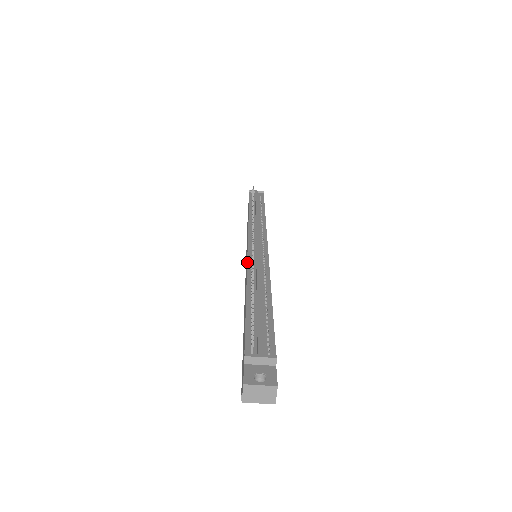
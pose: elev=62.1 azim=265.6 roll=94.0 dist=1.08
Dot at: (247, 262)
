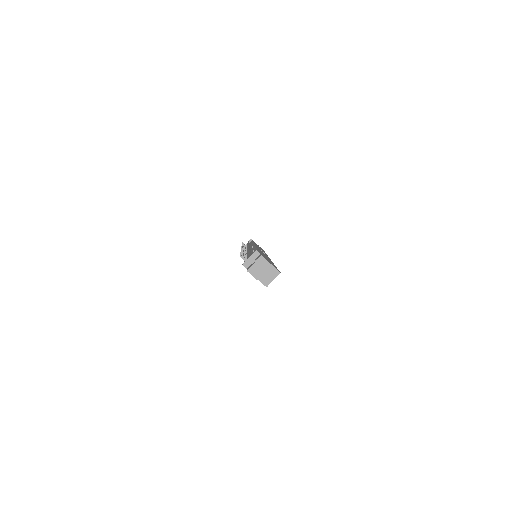
Dot at: occluded
